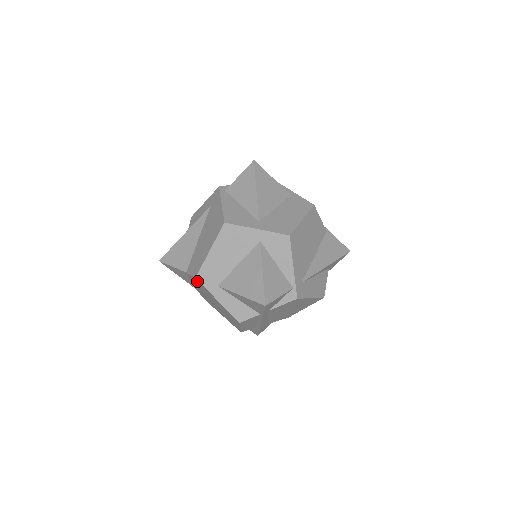
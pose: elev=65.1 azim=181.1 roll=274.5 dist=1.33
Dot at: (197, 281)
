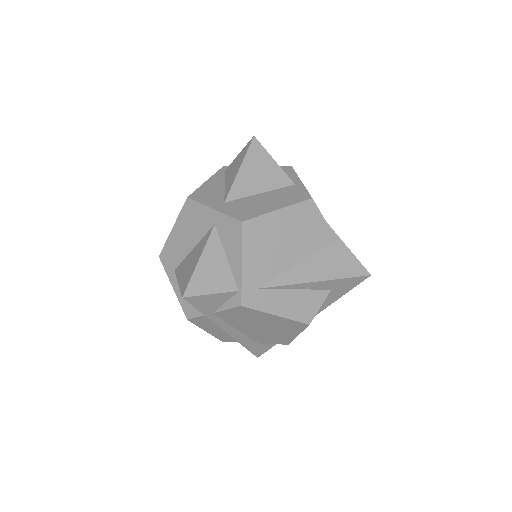
Dot at: occluded
